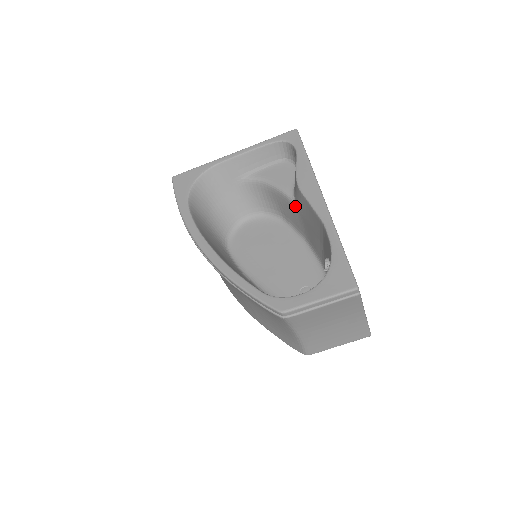
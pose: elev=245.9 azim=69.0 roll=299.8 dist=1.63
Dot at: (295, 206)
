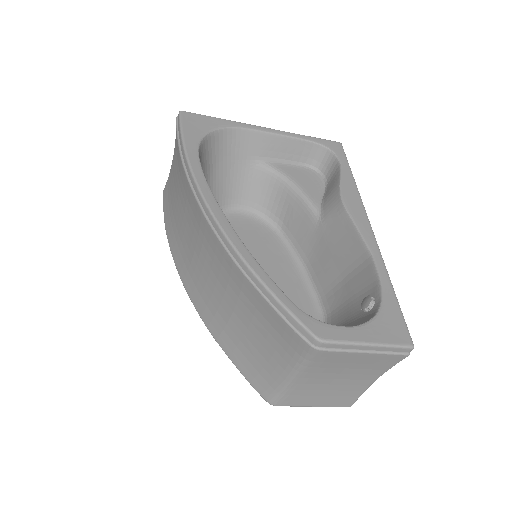
Dot at: (317, 222)
